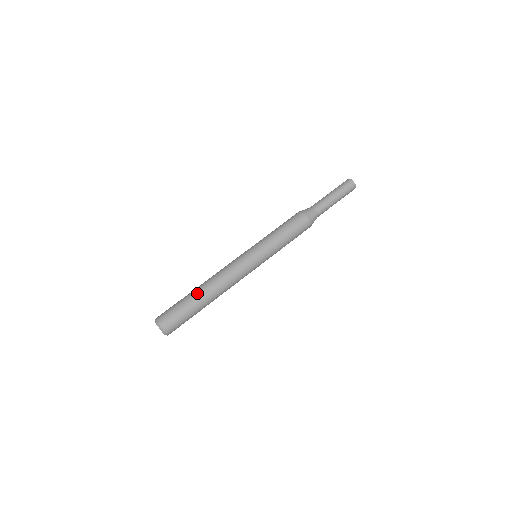
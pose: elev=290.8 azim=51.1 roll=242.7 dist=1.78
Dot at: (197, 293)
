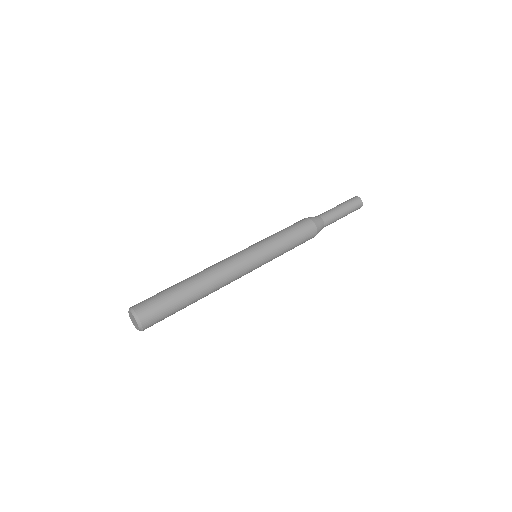
Dot at: (191, 290)
